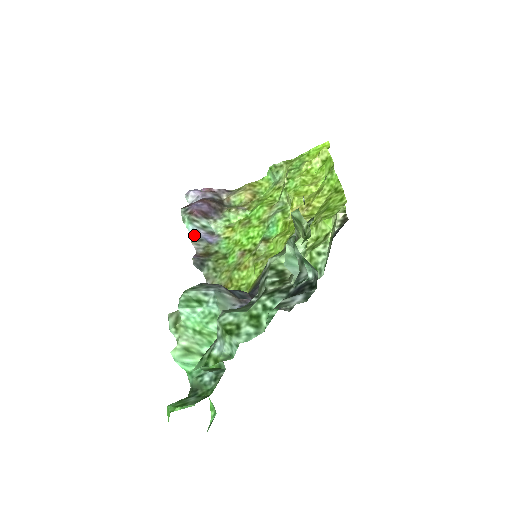
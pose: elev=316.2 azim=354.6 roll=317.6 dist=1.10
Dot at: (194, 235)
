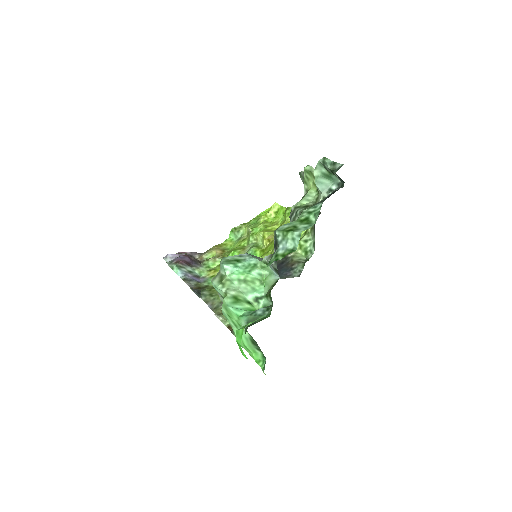
Dot at: (184, 277)
